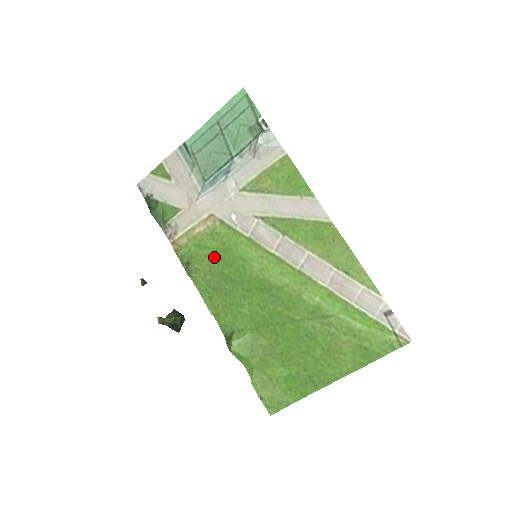
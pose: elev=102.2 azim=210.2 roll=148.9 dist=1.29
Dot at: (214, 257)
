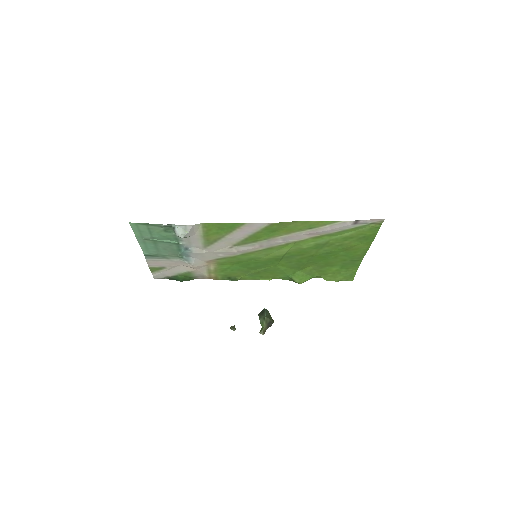
Dot at: (237, 268)
